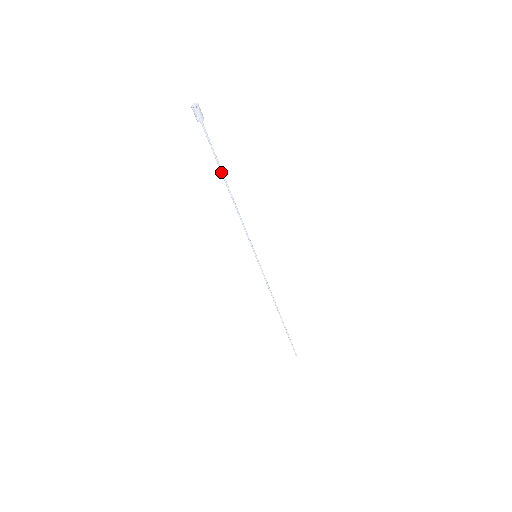
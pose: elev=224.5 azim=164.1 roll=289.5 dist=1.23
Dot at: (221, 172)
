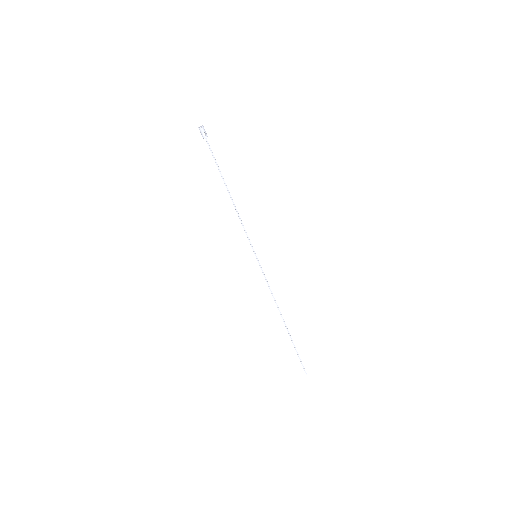
Dot at: (222, 178)
